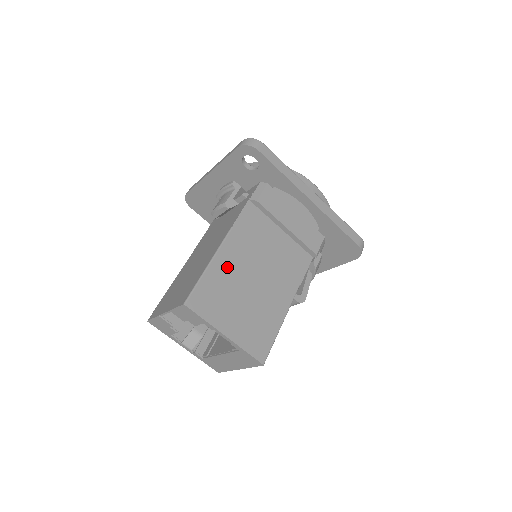
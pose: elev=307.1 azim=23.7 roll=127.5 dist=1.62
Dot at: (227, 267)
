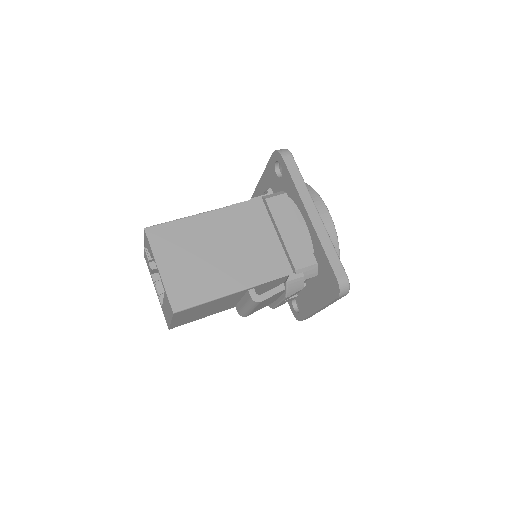
Dot at: (201, 228)
